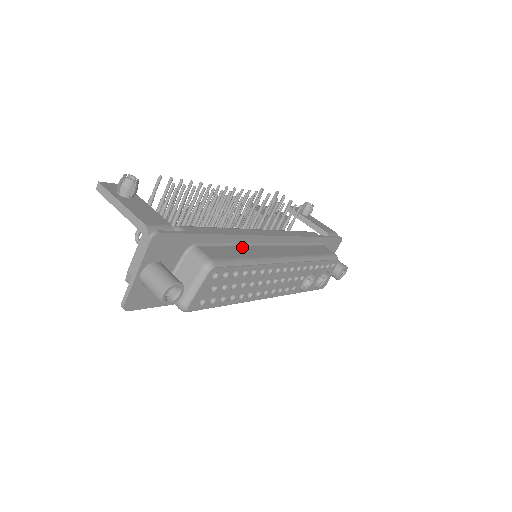
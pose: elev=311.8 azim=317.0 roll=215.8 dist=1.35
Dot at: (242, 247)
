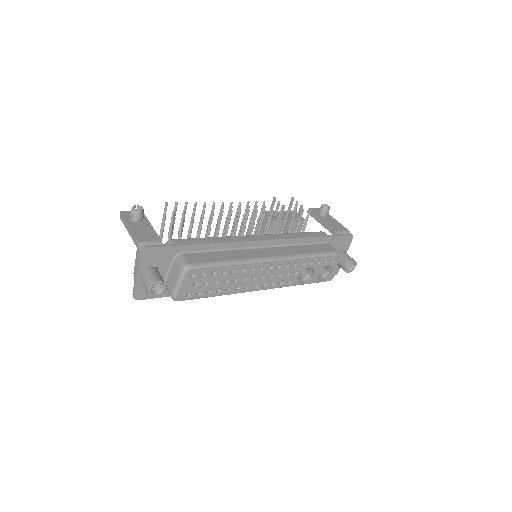
Dot at: (227, 252)
